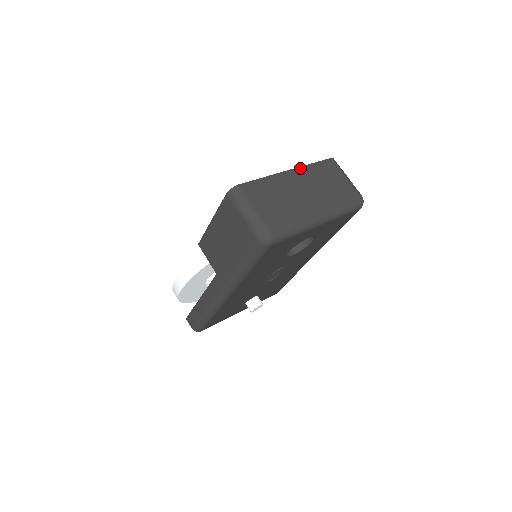
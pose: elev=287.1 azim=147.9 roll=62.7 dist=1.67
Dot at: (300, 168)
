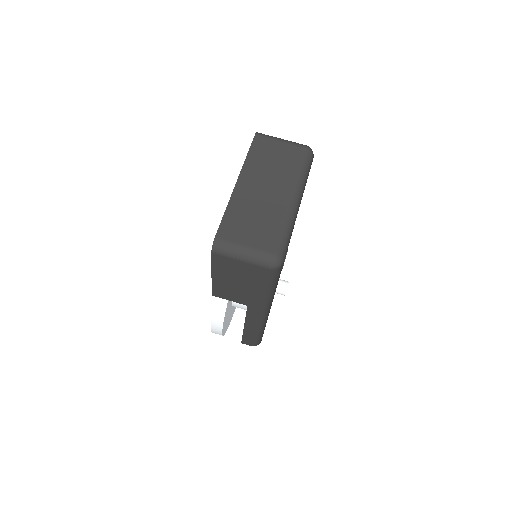
Dot at: (242, 170)
